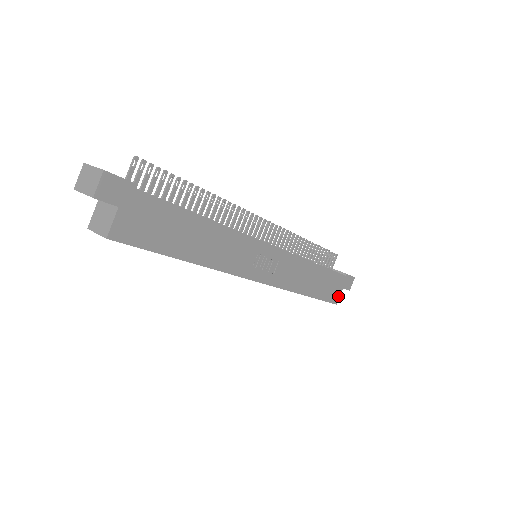
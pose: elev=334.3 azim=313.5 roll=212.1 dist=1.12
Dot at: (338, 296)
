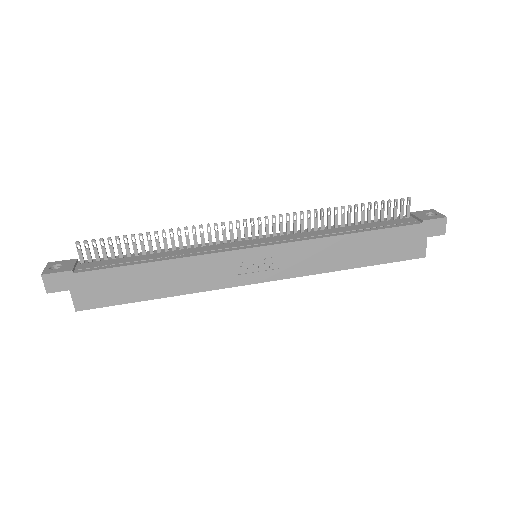
Dot at: (422, 248)
